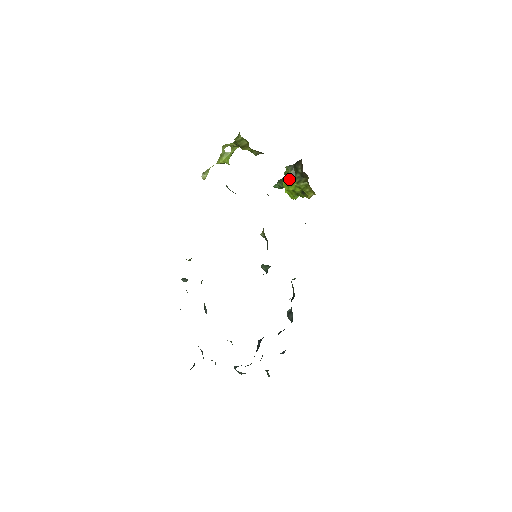
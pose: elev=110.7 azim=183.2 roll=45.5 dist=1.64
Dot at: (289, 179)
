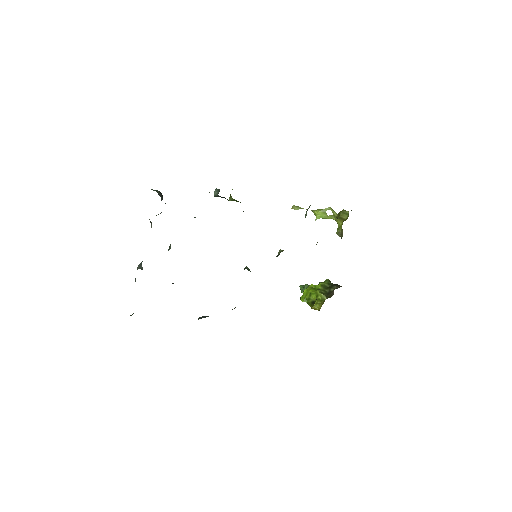
Dot at: (319, 286)
